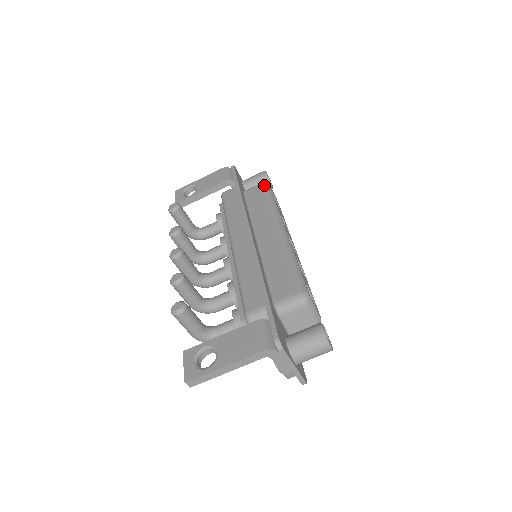
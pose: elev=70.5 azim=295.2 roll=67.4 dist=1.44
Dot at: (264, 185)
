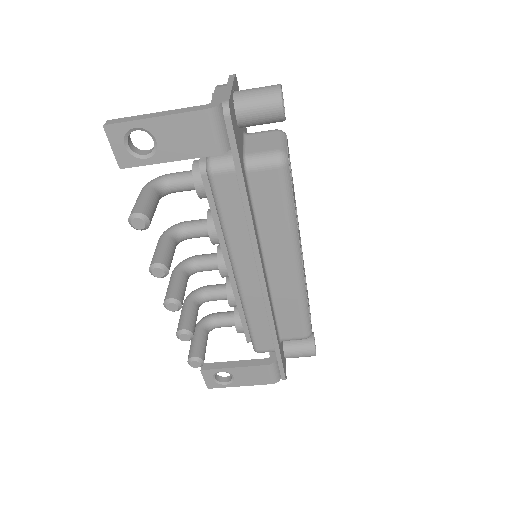
Dot at: (282, 171)
